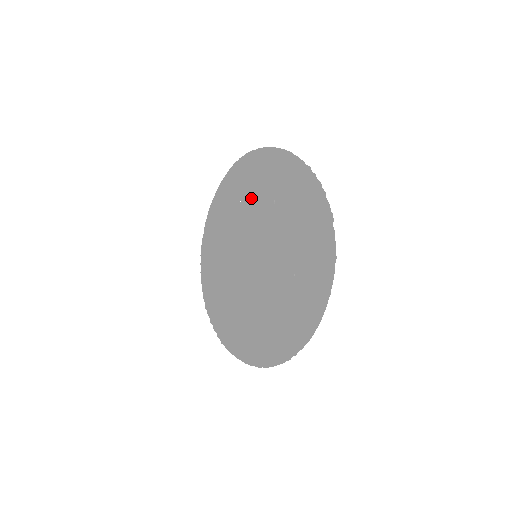
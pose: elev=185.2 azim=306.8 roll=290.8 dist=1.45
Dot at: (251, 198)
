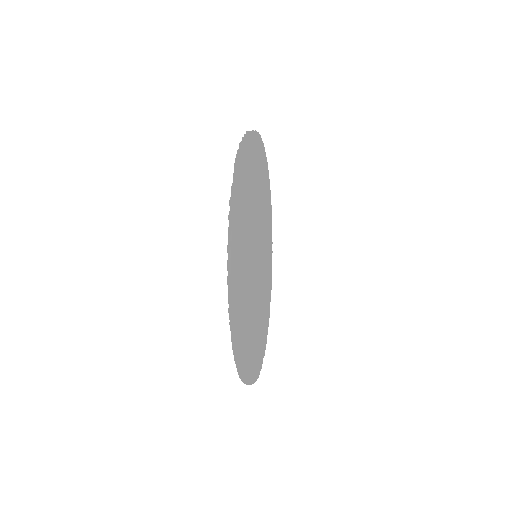
Dot at: occluded
